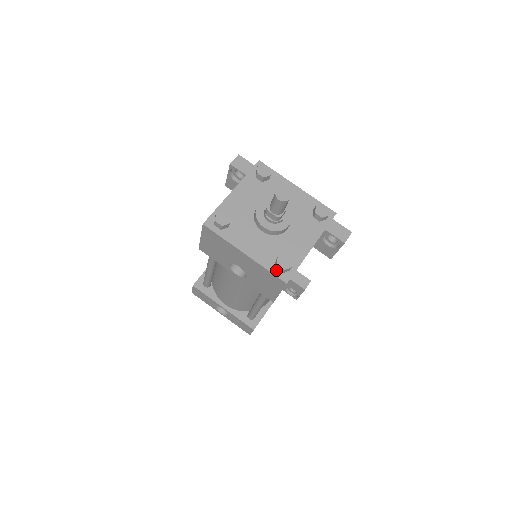
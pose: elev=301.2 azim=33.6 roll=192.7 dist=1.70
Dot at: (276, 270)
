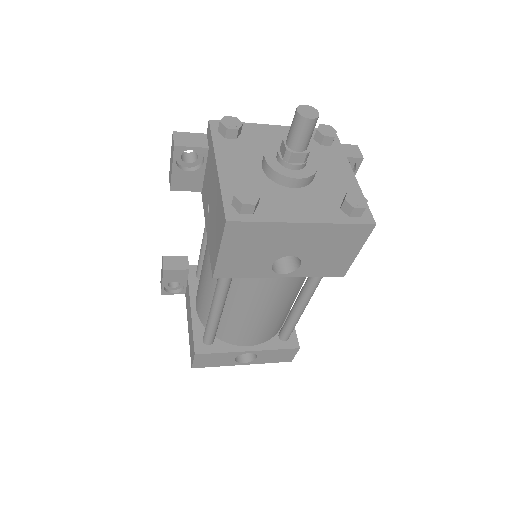
Dot at: (352, 218)
